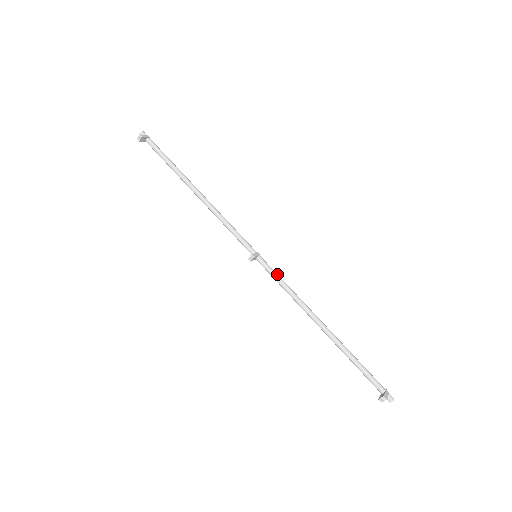
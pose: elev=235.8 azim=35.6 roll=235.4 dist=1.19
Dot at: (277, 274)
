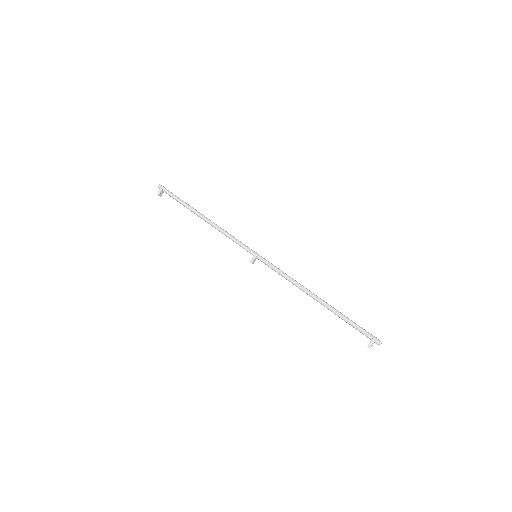
Dot at: (272, 267)
